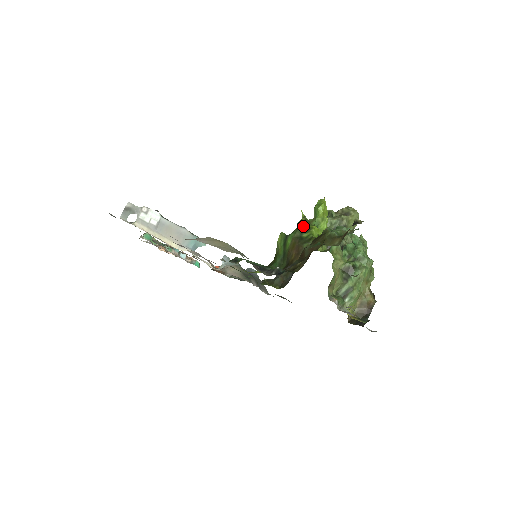
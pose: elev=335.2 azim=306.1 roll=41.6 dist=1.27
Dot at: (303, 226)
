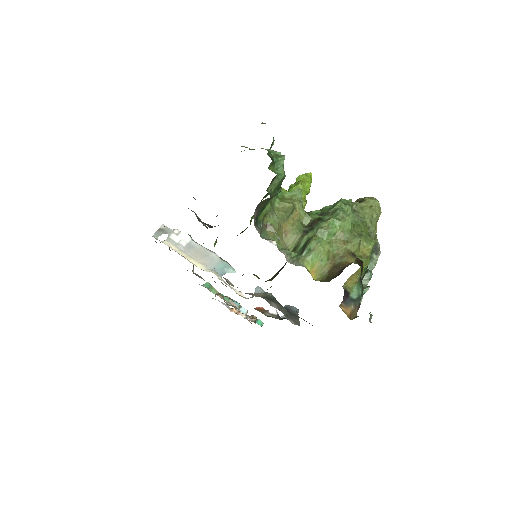
Dot at: occluded
